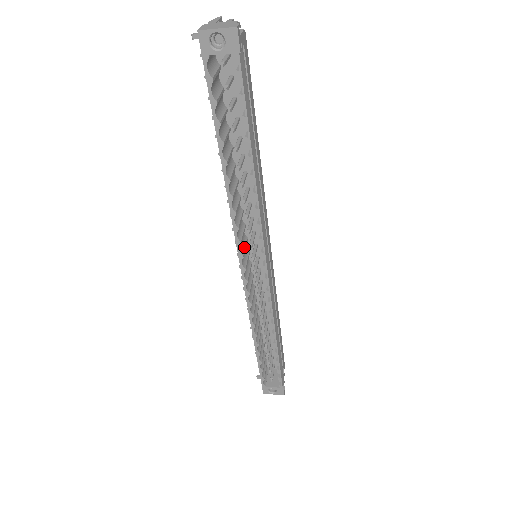
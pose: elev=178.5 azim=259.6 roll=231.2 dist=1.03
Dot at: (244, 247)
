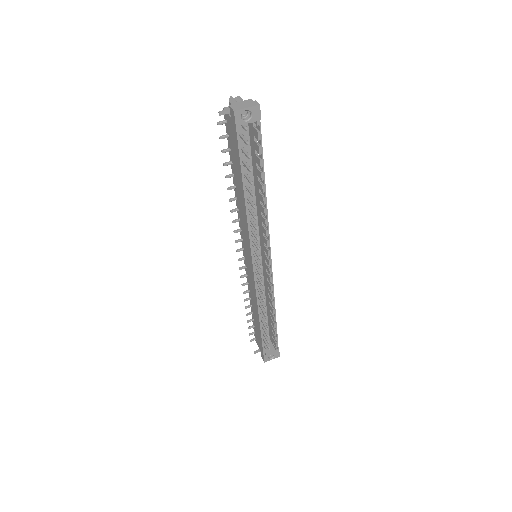
Dot at: occluded
